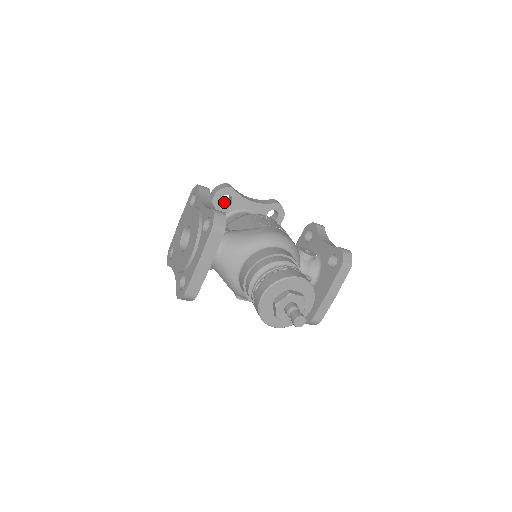
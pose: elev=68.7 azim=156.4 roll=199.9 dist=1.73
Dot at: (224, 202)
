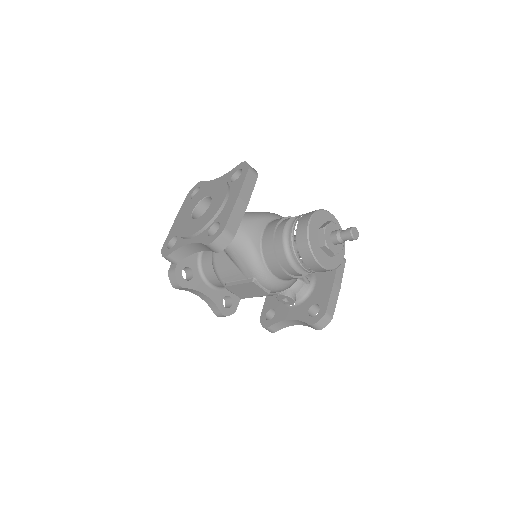
Dot at: occluded
